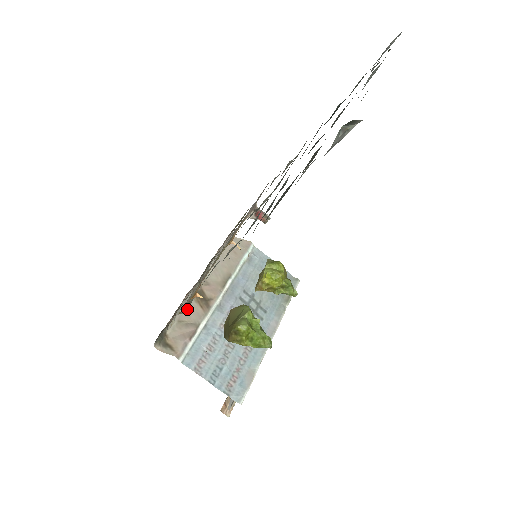
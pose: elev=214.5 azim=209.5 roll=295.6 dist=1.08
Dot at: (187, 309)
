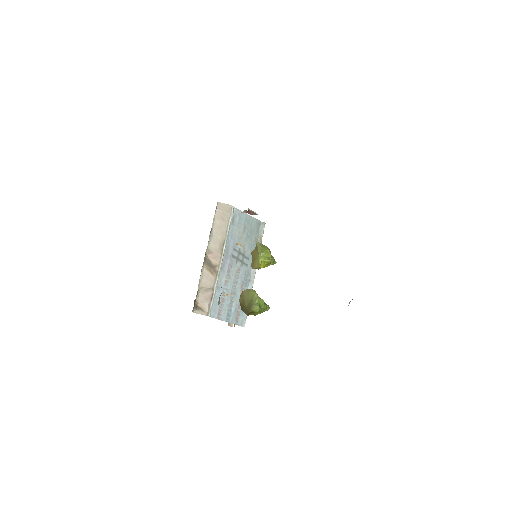
Dot at: (220, 302)
